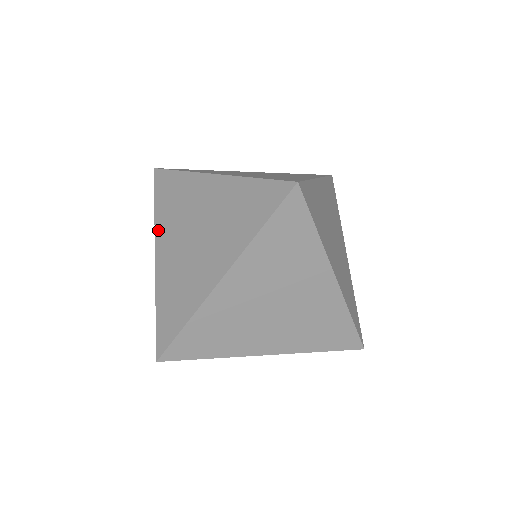
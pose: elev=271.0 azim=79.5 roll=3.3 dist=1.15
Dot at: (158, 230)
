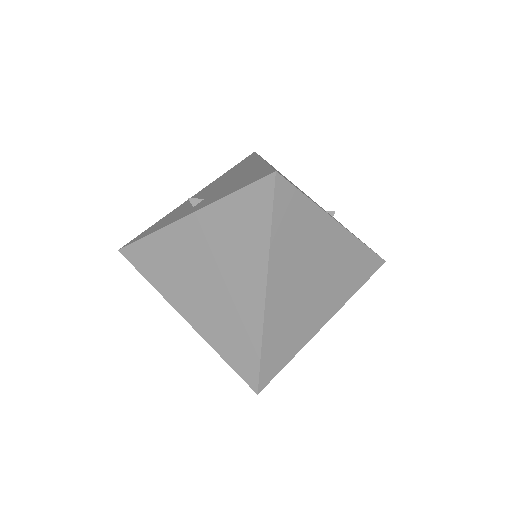
Dot at: (209, 212)
